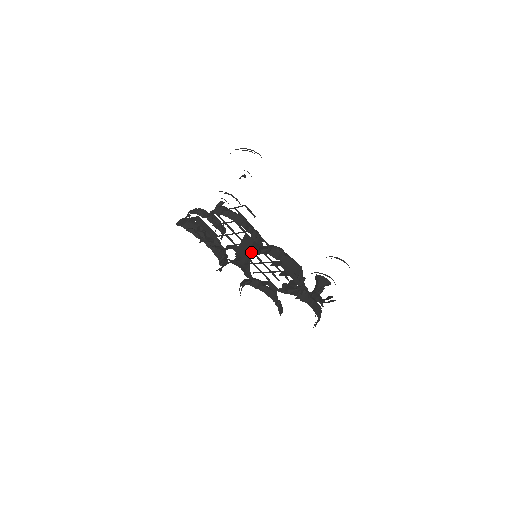
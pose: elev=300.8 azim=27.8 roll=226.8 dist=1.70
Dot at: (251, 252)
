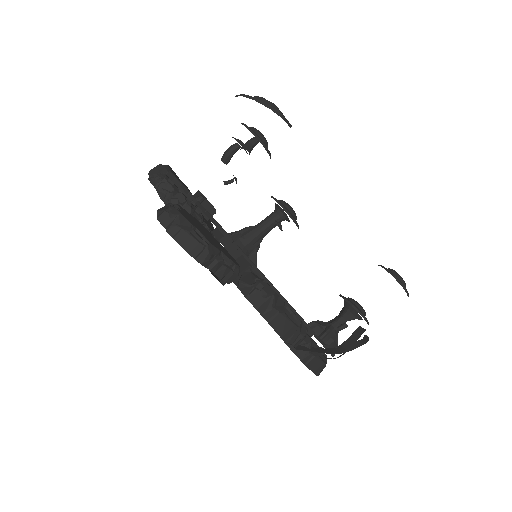
Dot at: occluded
